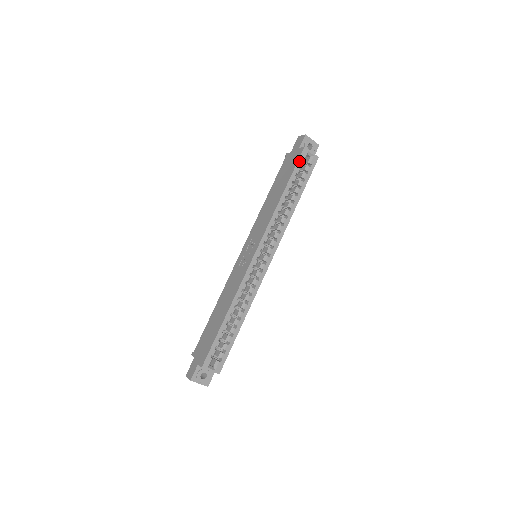
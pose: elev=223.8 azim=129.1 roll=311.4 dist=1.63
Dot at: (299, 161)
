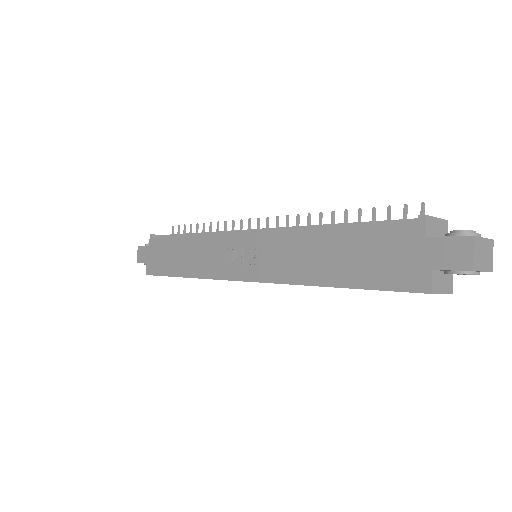
Dot at: (397, 291)
